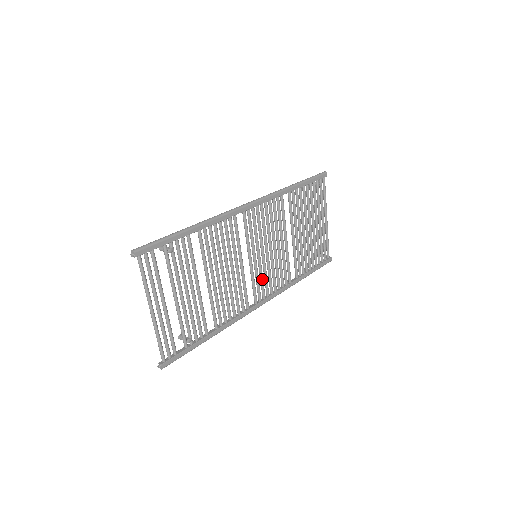
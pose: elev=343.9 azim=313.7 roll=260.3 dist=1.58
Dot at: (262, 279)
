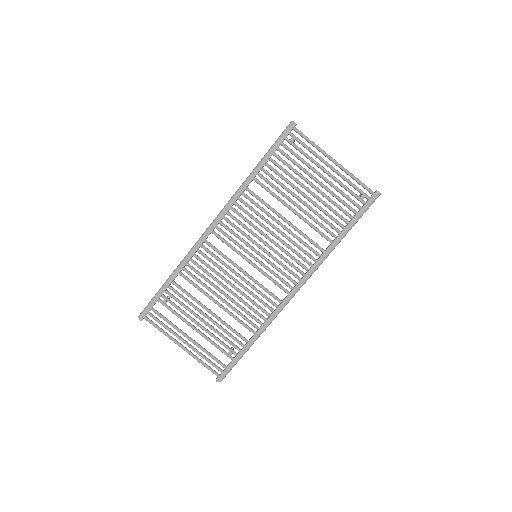
Dot at: (279, 270)
